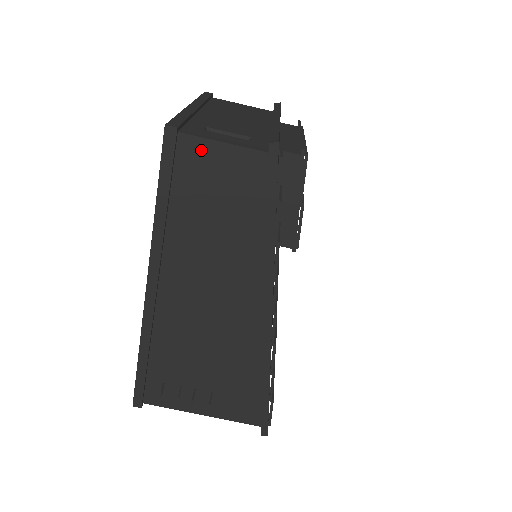
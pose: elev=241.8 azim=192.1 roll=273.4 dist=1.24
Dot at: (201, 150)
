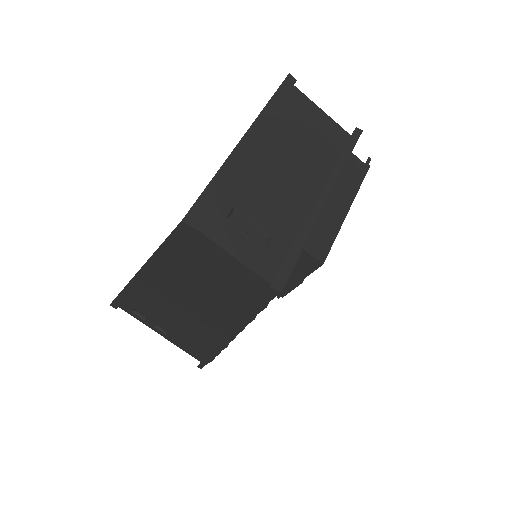
Dot at: (210, 247)
